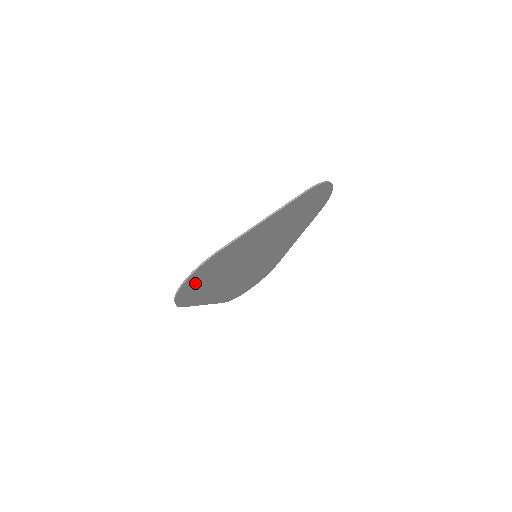
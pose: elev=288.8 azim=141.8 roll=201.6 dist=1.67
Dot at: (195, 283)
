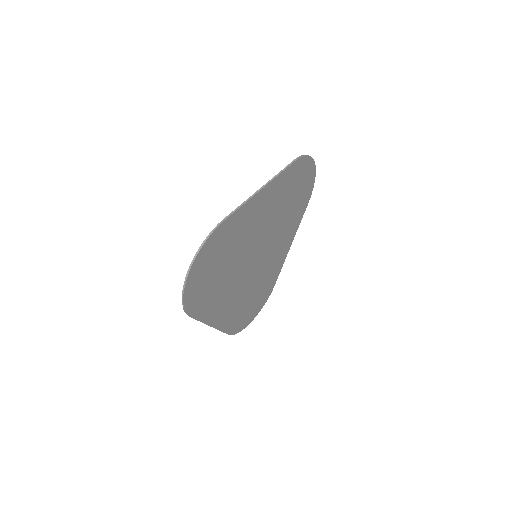
Dot at: (202, 272)
